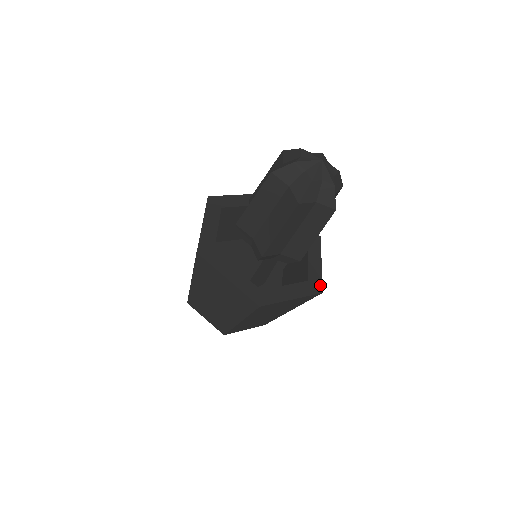
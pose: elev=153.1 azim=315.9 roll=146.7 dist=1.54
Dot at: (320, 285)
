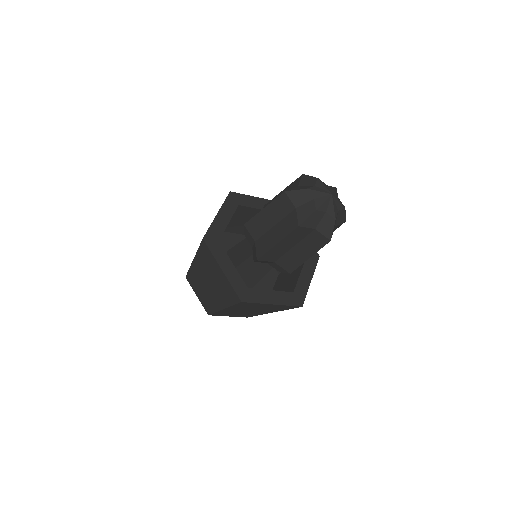
Dot at: occluded
